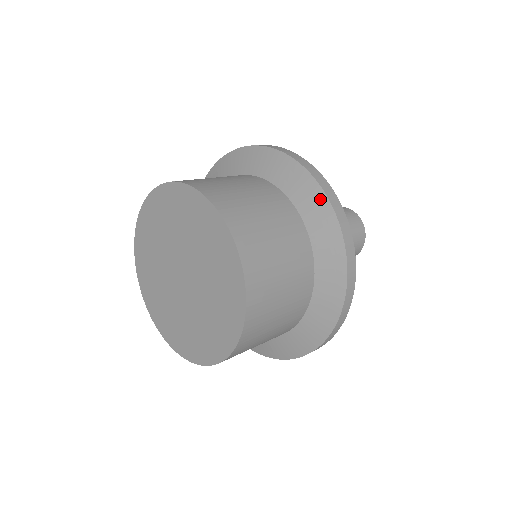
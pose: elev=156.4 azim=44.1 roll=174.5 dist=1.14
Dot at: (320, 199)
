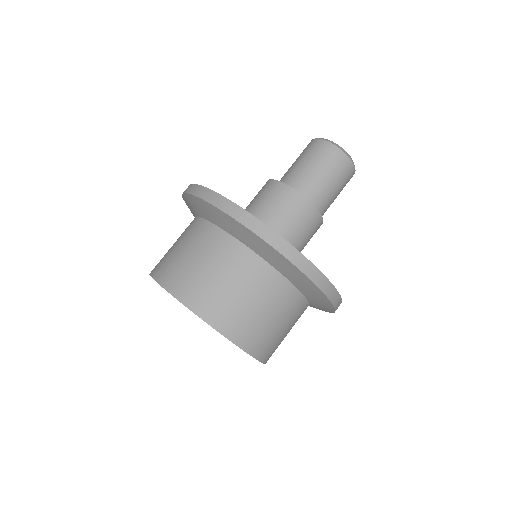
Dot at: (201, 203)
